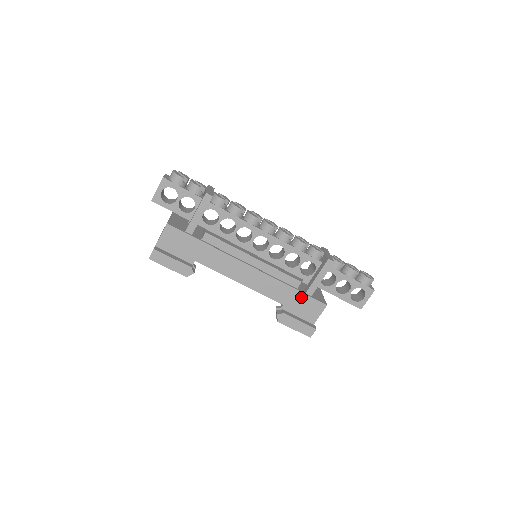
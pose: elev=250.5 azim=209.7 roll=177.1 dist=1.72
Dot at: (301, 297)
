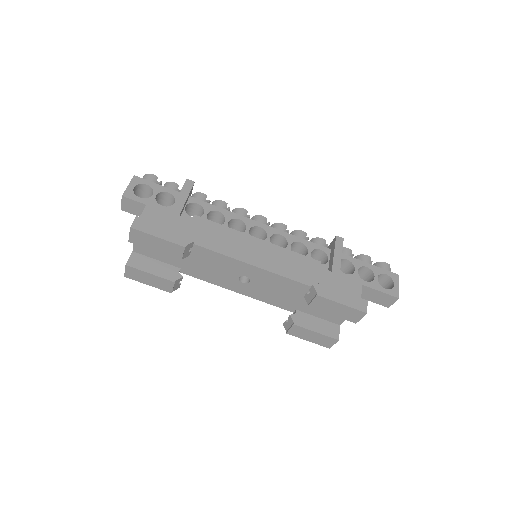
Dot at: (329, 276)
